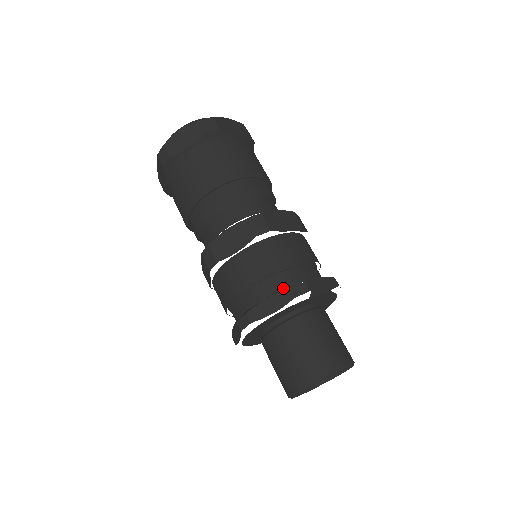
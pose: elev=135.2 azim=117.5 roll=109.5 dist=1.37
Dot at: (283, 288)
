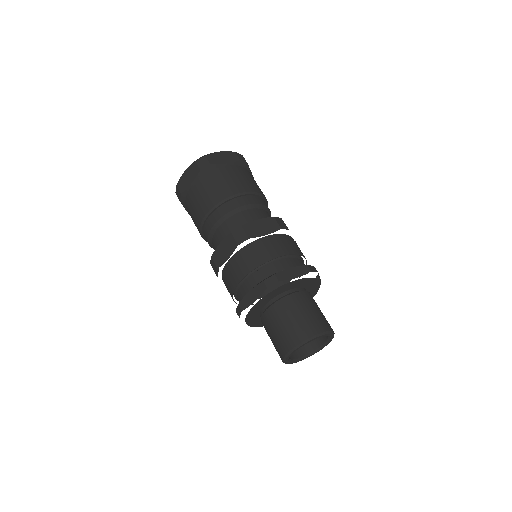
Dot at: occluded
